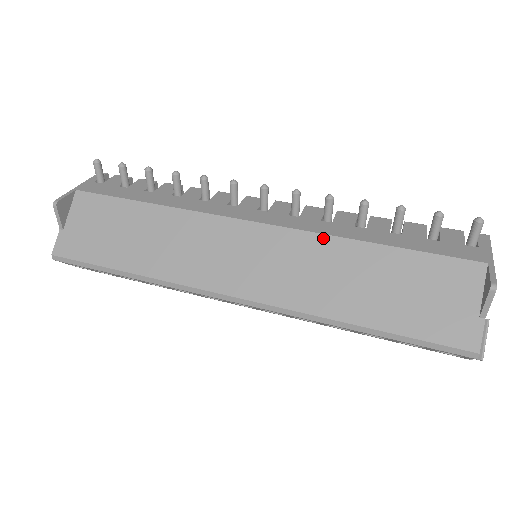
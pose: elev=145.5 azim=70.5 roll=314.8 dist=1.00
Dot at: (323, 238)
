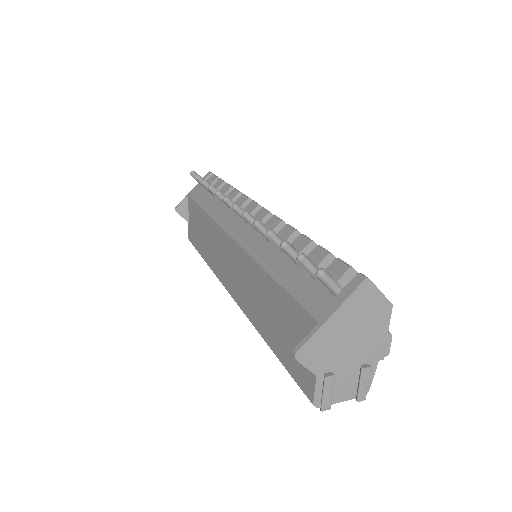
Dot at: (252, 261)
